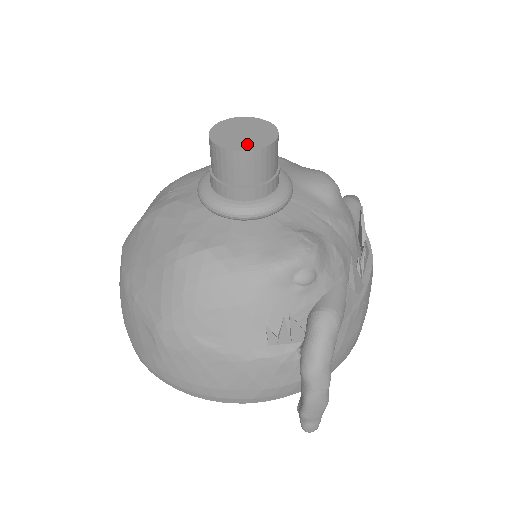
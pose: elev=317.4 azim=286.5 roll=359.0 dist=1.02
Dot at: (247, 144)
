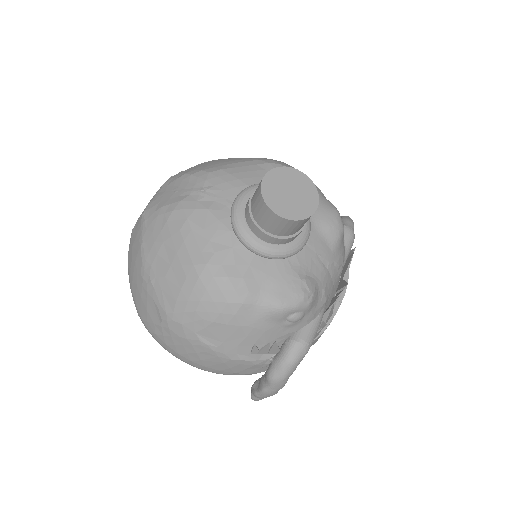
Dot at: (291, 210)
